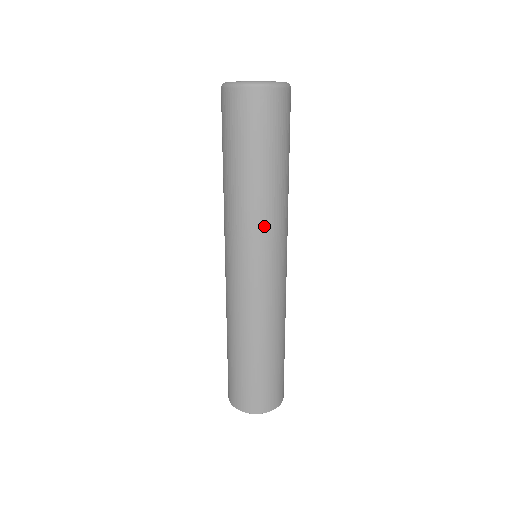
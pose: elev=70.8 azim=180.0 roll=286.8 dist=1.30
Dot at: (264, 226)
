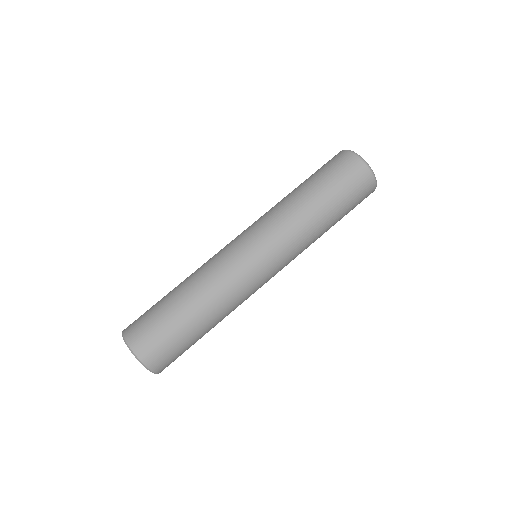
Dot at: (295, 243)
